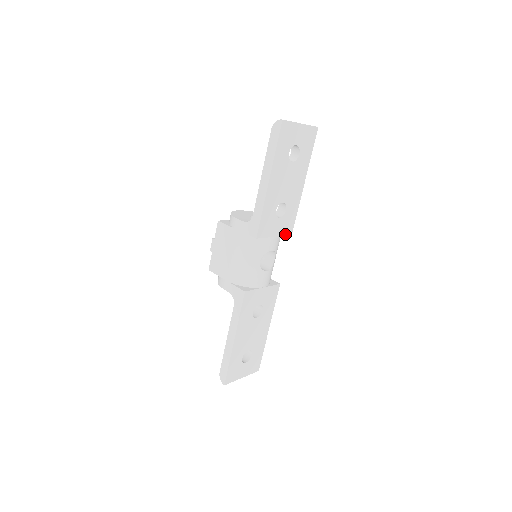
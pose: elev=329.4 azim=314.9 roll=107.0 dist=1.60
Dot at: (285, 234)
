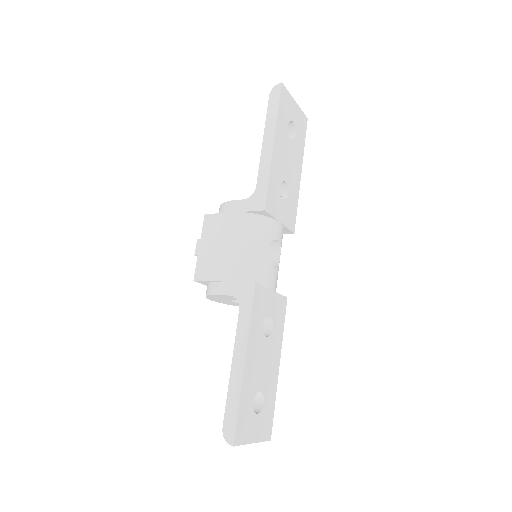
Dot at: (289, 227)
